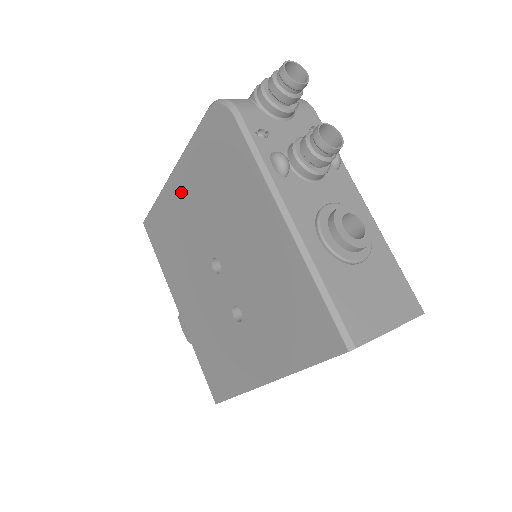
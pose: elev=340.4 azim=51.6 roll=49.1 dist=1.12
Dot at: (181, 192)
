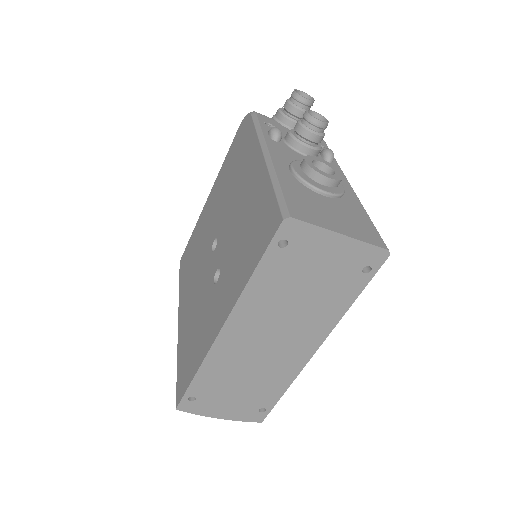
Dot at: (209, 205)
